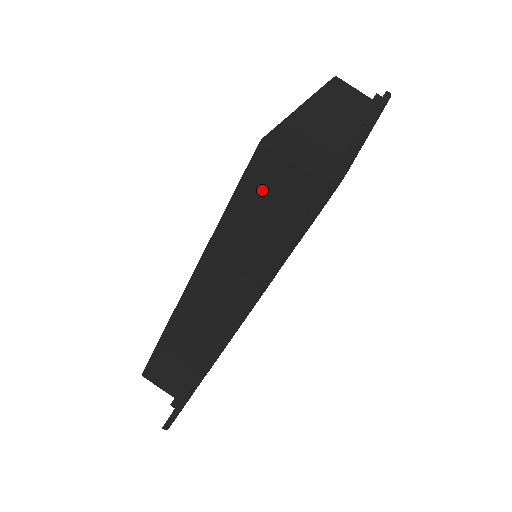
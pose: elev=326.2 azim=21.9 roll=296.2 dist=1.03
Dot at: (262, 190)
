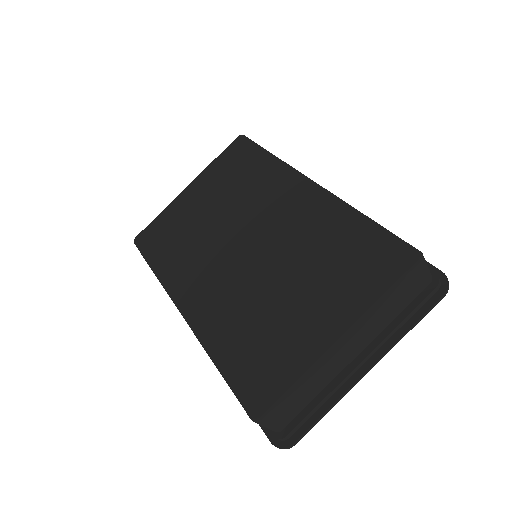
Dot at: occluded
